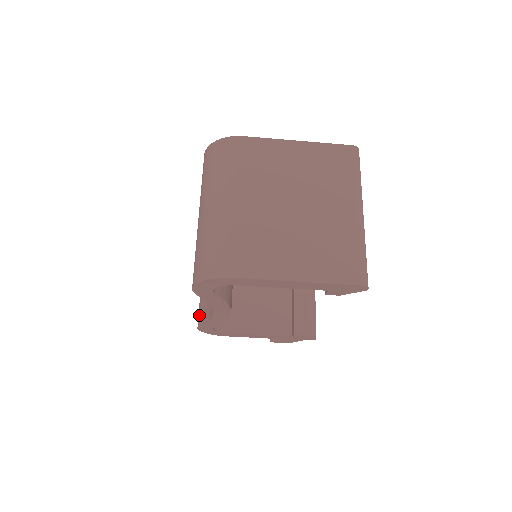
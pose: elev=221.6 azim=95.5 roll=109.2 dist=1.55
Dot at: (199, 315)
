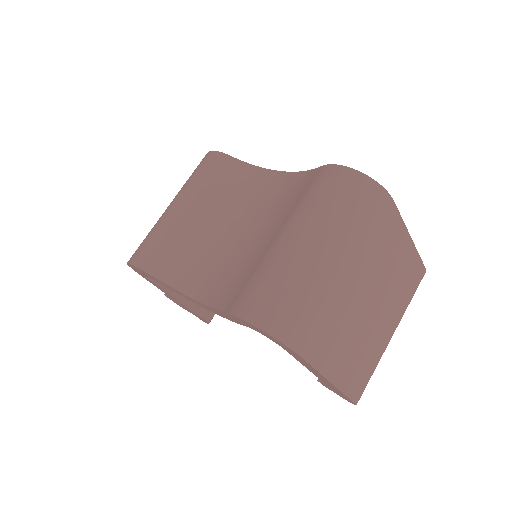
Dot at: (149, 257)
